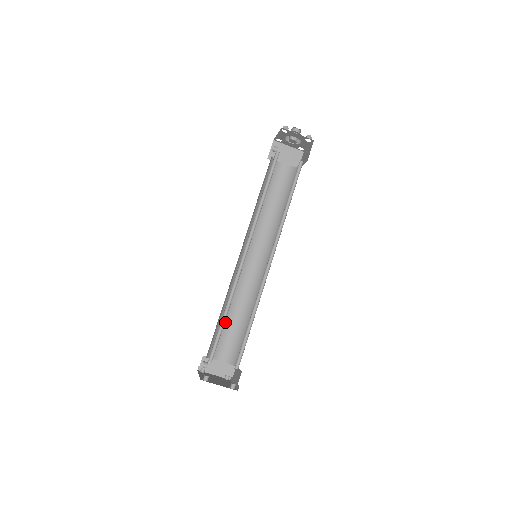
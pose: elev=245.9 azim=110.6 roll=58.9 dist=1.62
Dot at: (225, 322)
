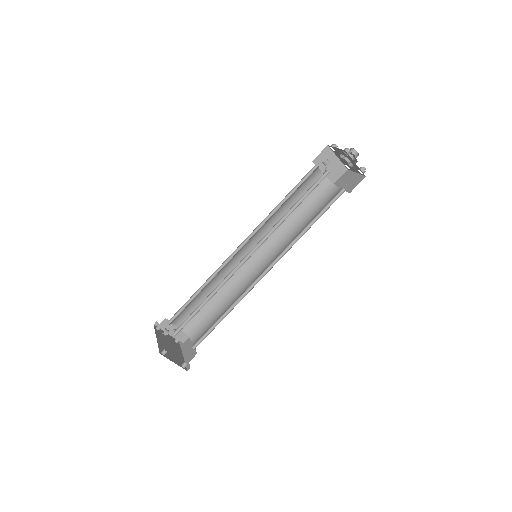
Dot at: (199, 298)
